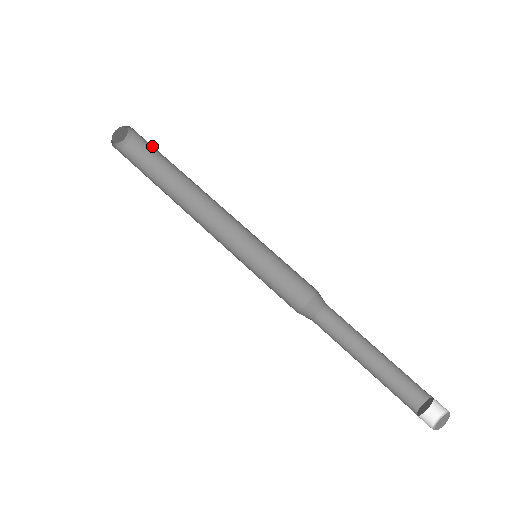
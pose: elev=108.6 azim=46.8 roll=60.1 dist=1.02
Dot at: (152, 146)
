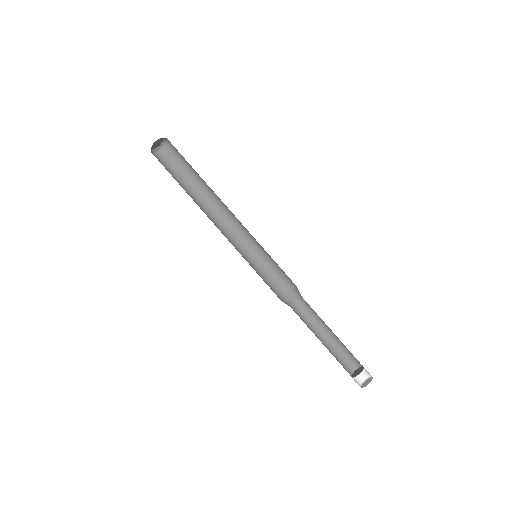
Dot at: (183, 157)
